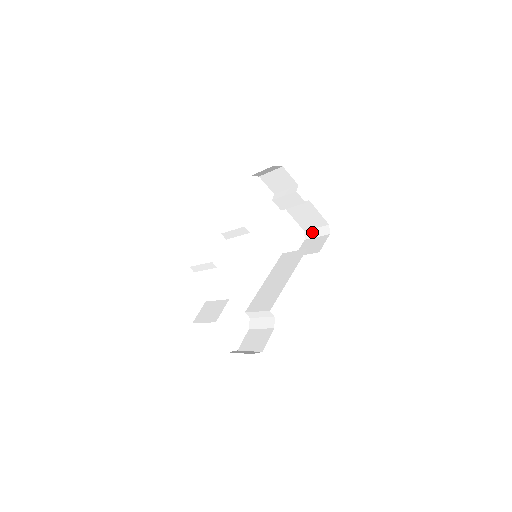
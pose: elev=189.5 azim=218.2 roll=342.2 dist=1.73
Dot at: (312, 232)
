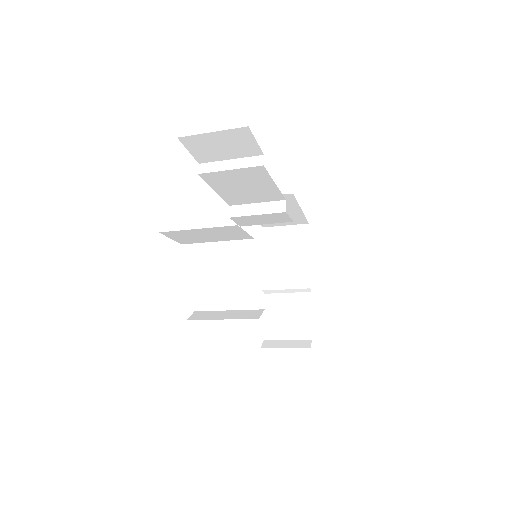
Dot at: (278, 342)
